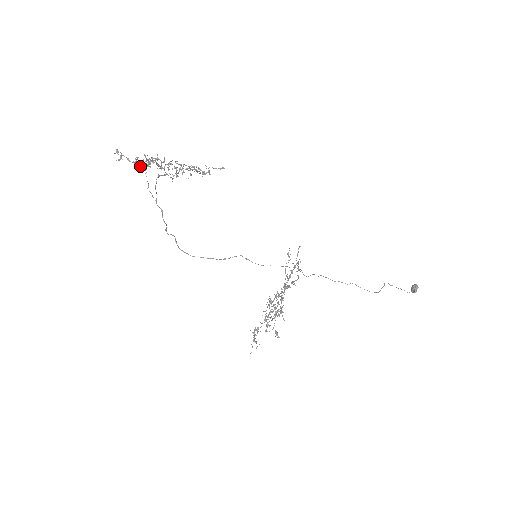
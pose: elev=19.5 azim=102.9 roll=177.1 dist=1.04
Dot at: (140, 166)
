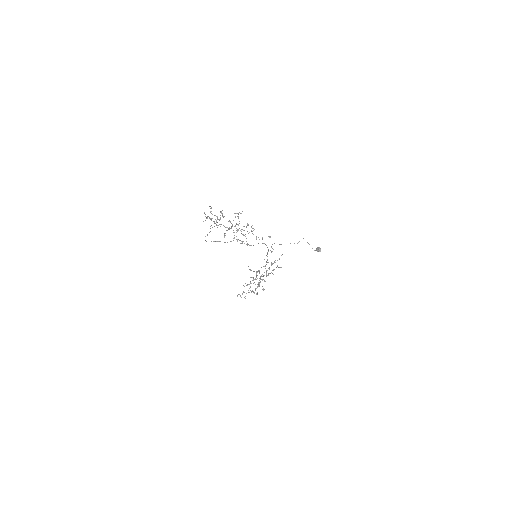
Dot at: occluded
